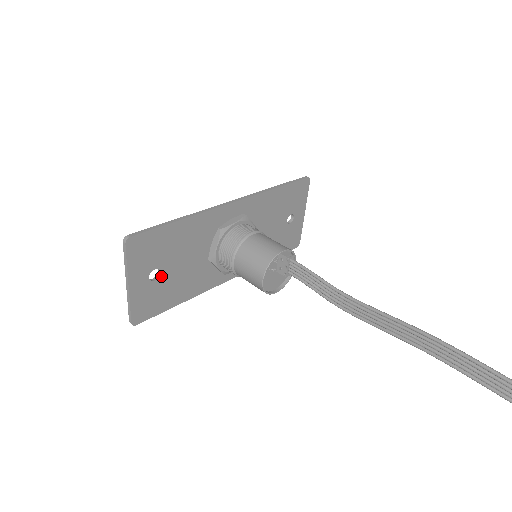
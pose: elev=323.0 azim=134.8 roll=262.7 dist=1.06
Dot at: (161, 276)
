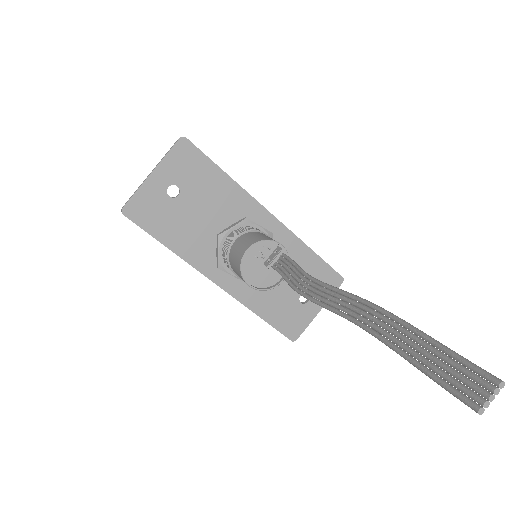
Dot at: (176, 199)
